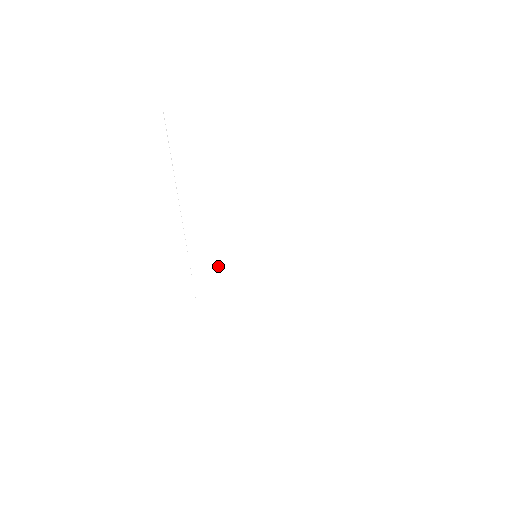
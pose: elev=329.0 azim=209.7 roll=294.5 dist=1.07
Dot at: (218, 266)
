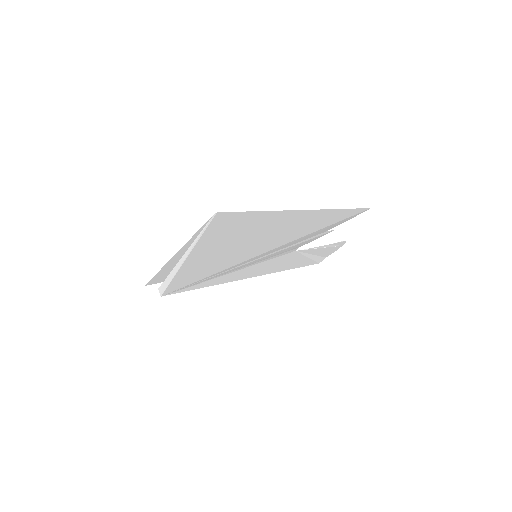
Dot at: (212, 269)
